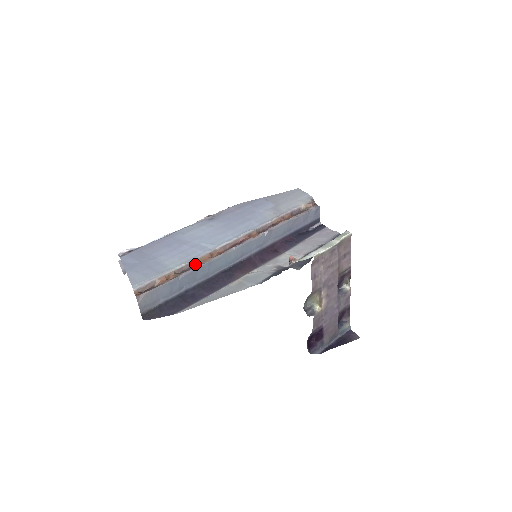
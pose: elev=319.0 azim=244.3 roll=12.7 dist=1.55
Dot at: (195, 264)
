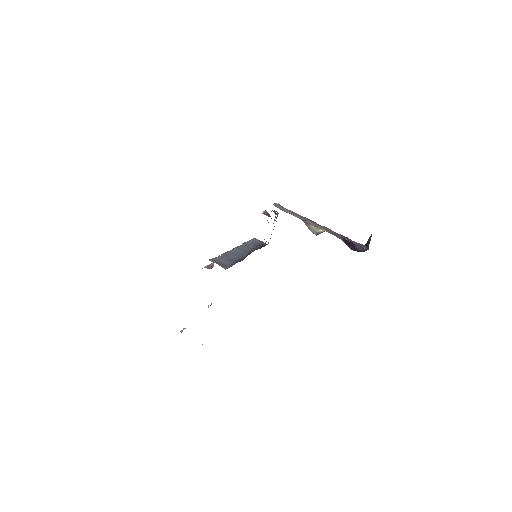
Dot at: occluded
